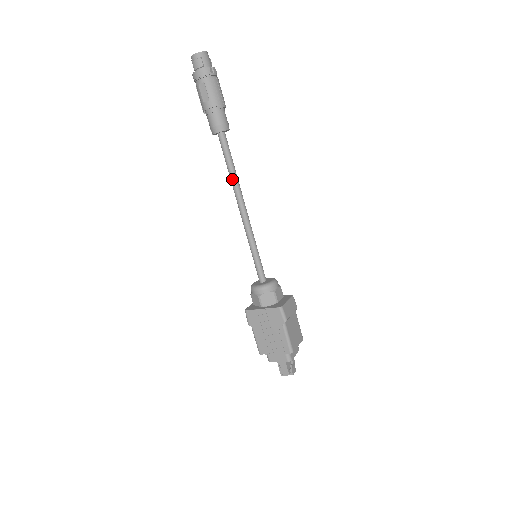
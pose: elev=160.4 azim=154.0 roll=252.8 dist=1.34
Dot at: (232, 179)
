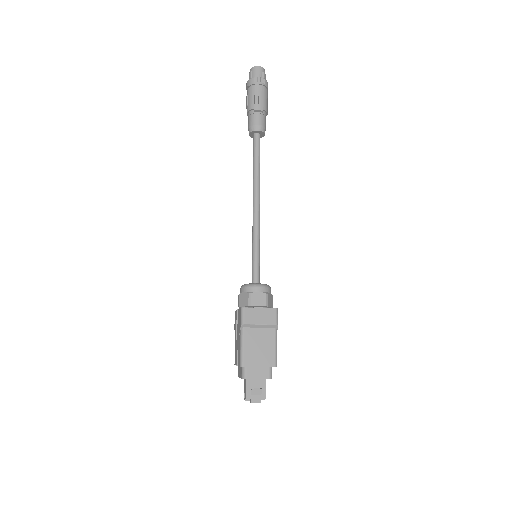
Dot at: (253, 176)
